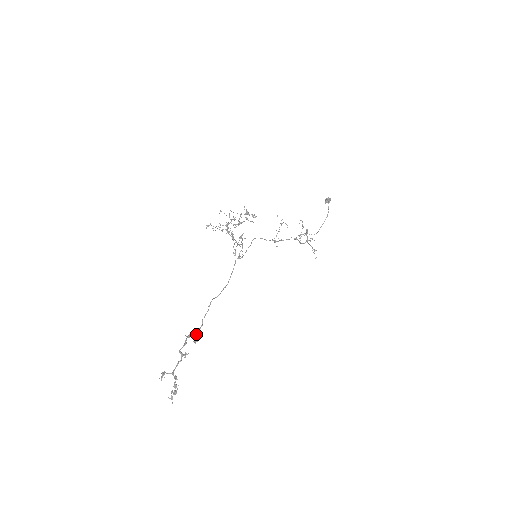
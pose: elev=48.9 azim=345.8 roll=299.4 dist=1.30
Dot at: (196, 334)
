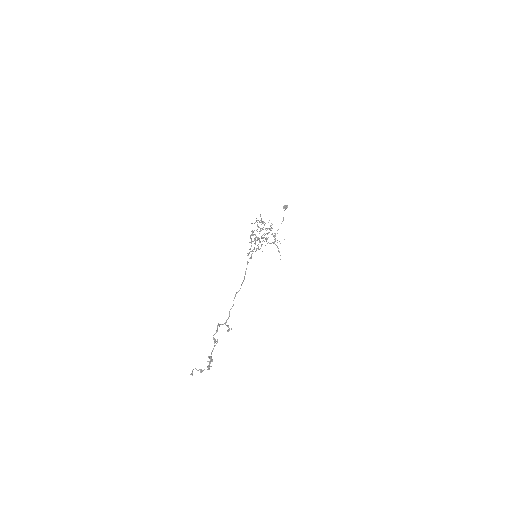
Dot at: (225, 323)
